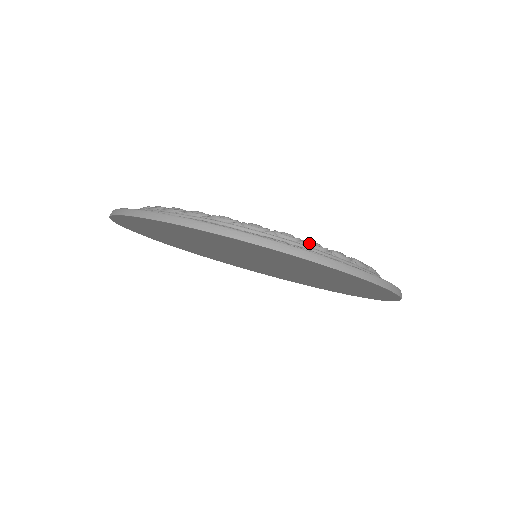
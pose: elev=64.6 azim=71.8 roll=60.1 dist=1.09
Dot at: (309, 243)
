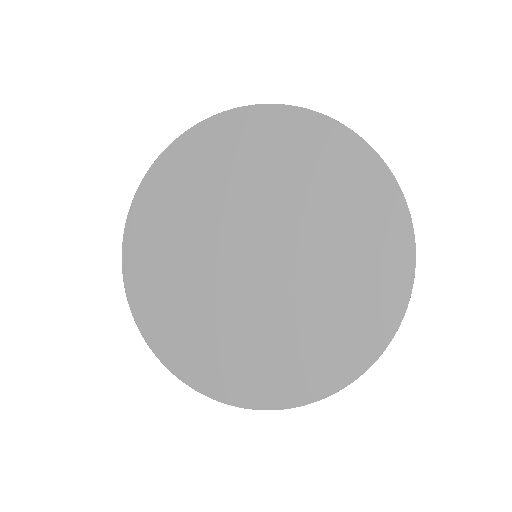
Dot at: occluded
